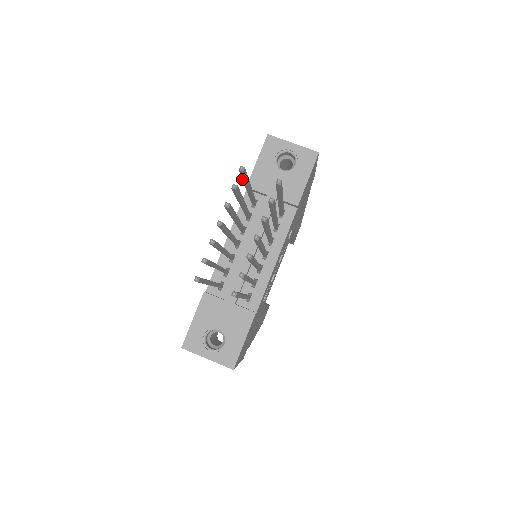
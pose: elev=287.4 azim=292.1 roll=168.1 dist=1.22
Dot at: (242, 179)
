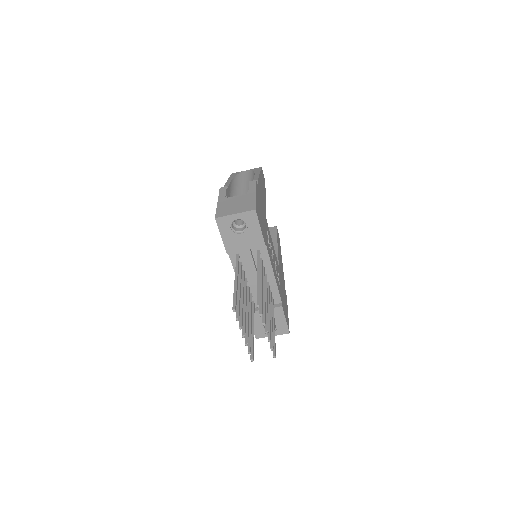
Dot at: (234, 298)
